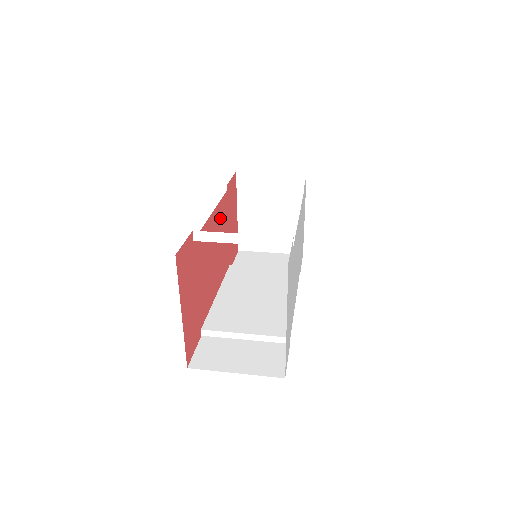
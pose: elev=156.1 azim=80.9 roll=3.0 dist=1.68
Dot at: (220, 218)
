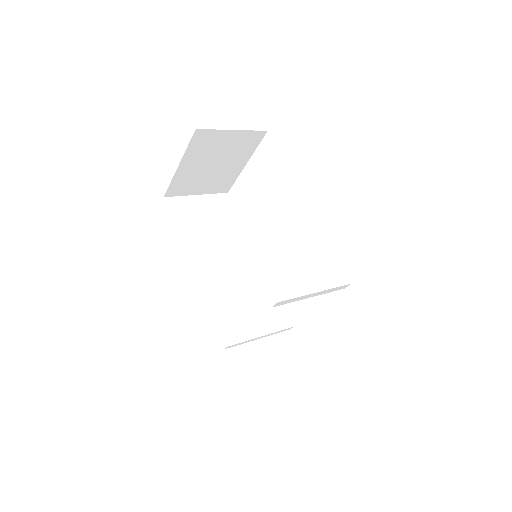
Dot at: occluded
